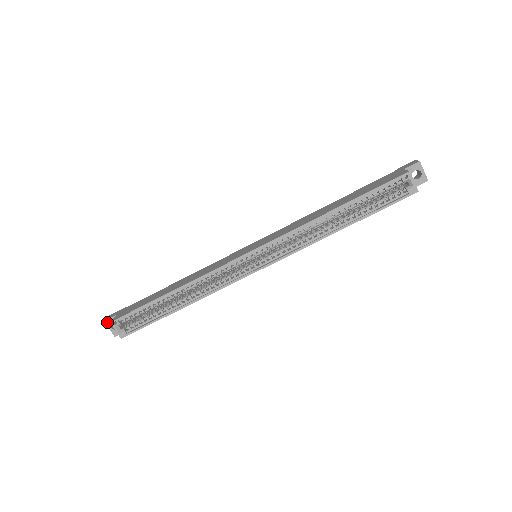
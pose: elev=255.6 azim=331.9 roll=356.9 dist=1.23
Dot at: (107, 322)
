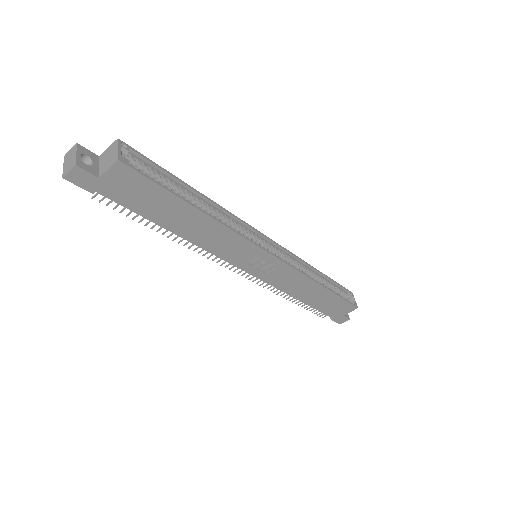
Dot at: (80, 147)
